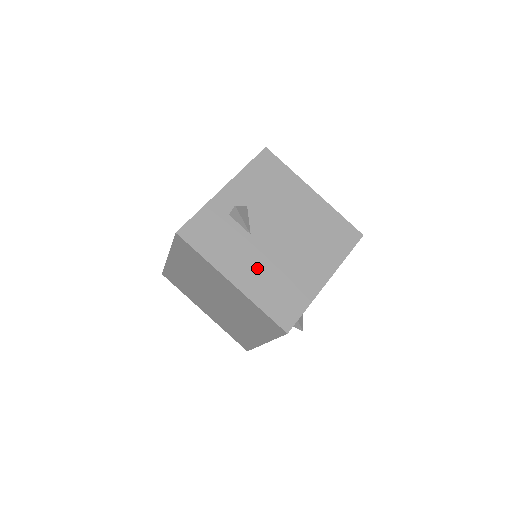
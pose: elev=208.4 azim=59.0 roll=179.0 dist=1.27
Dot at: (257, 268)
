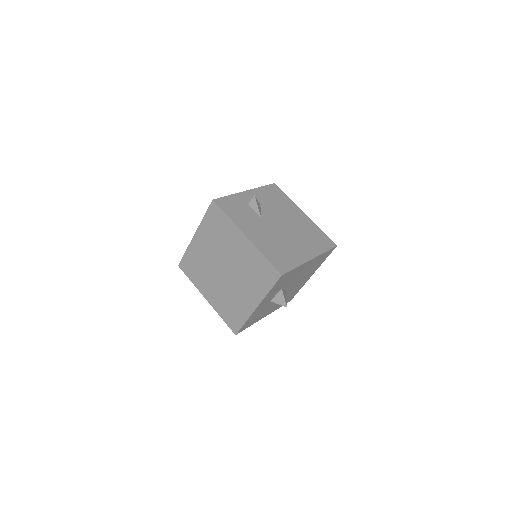
Dot at: (264, 235)
